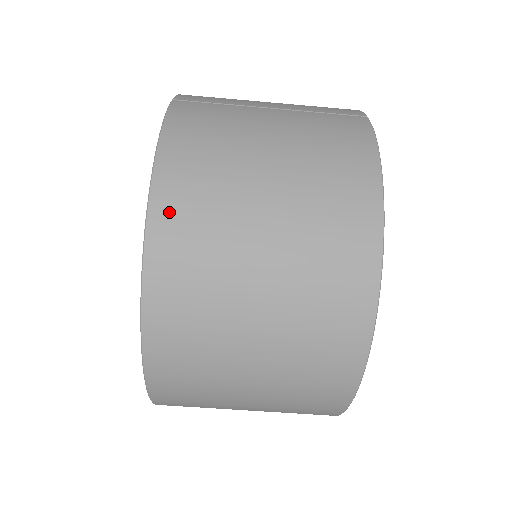
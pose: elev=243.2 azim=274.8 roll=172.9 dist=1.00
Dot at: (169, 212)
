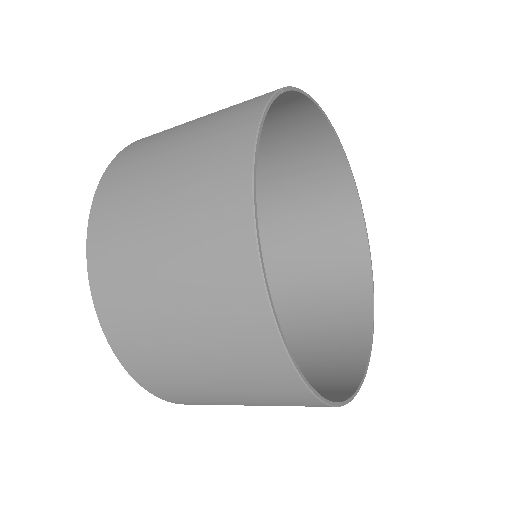
Dot at: (99, 223)
